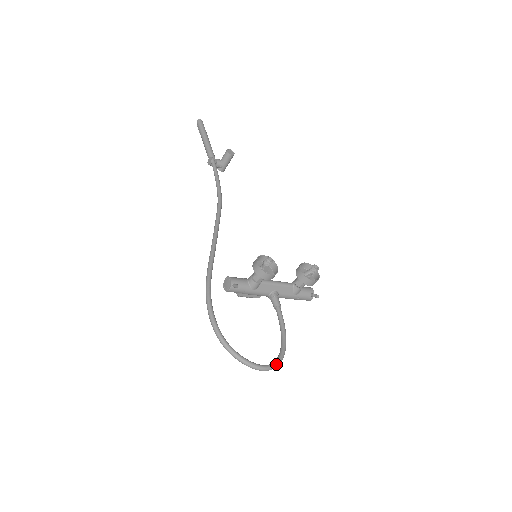
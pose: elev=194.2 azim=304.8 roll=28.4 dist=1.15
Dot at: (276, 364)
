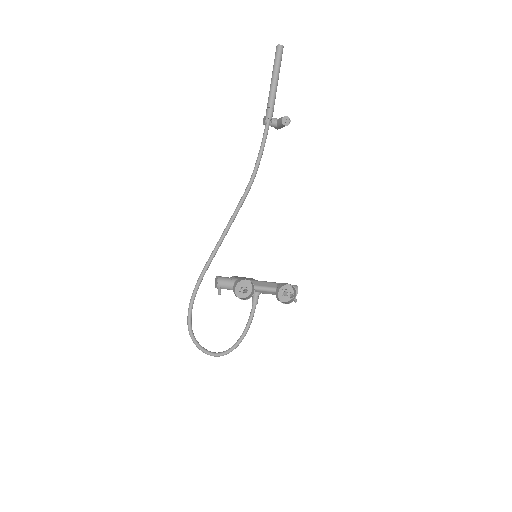
Dot at: (226, 354)
